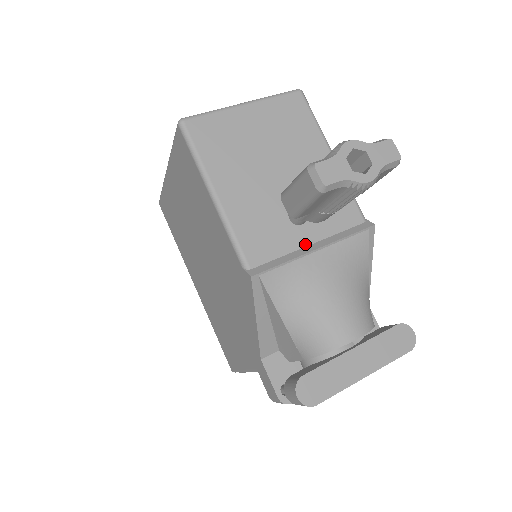
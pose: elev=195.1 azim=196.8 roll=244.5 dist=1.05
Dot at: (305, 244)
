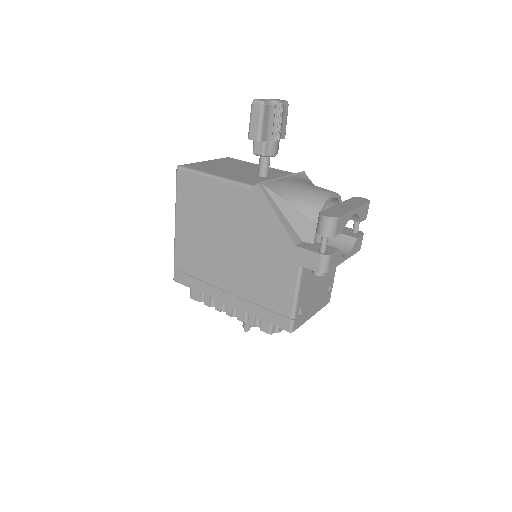
Dot at: occluded
